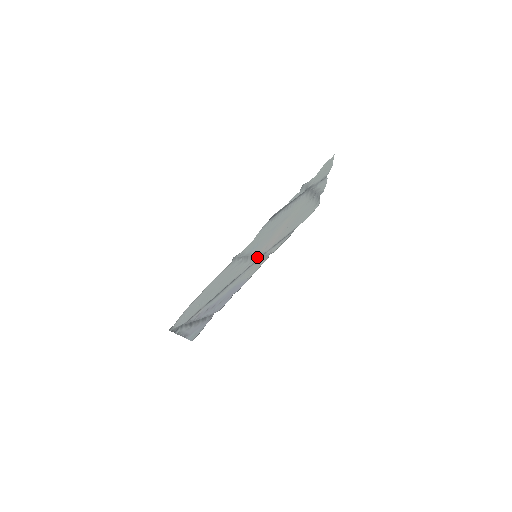
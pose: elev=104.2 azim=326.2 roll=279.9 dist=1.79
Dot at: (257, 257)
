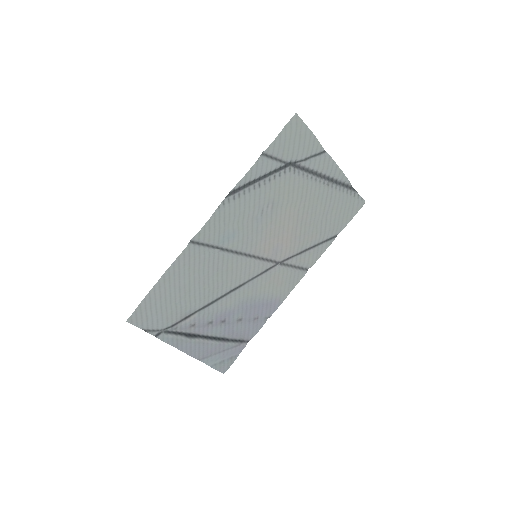
Dot at: (268, 262)
